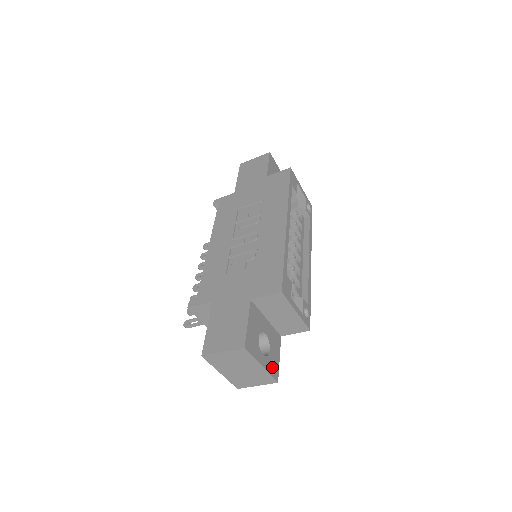
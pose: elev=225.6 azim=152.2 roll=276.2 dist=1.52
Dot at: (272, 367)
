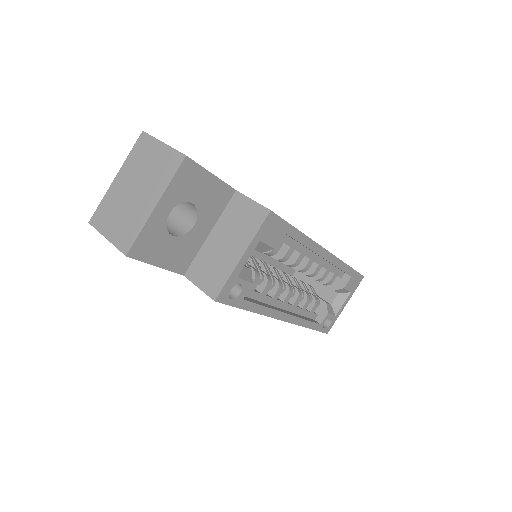
Dot at: (150, 240)
